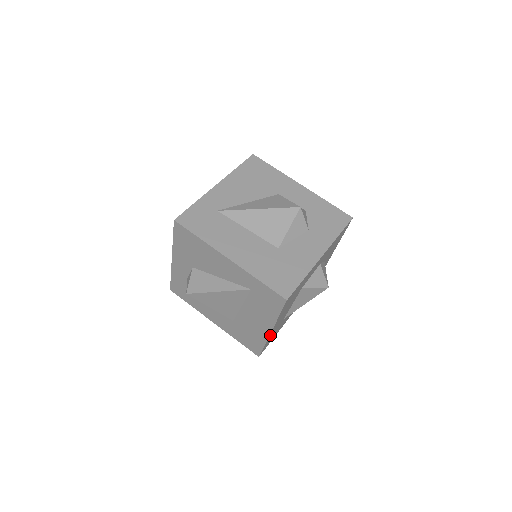
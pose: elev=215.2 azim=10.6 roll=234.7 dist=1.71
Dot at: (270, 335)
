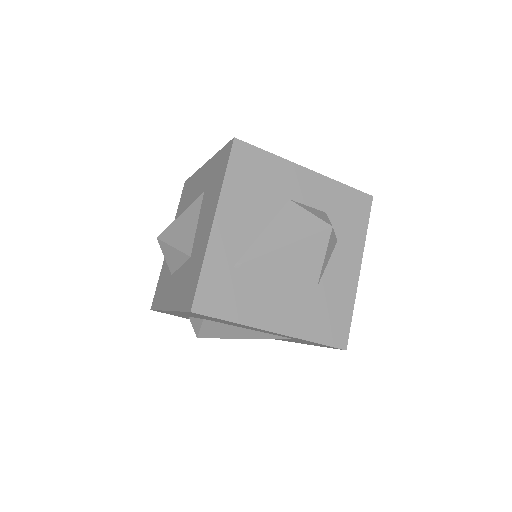
Dot at: occluded
